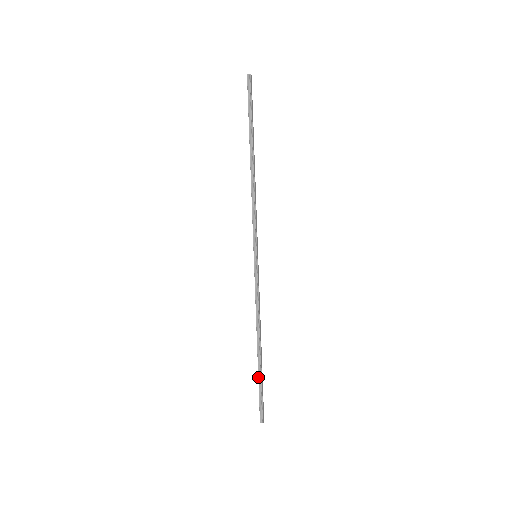
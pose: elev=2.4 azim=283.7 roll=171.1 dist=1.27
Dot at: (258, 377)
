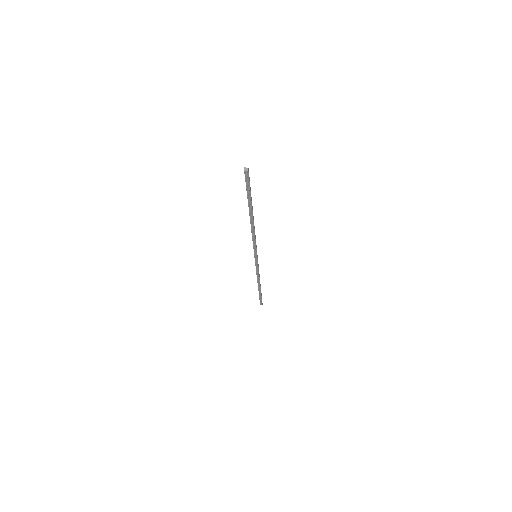
Dot at: (259, 294)
